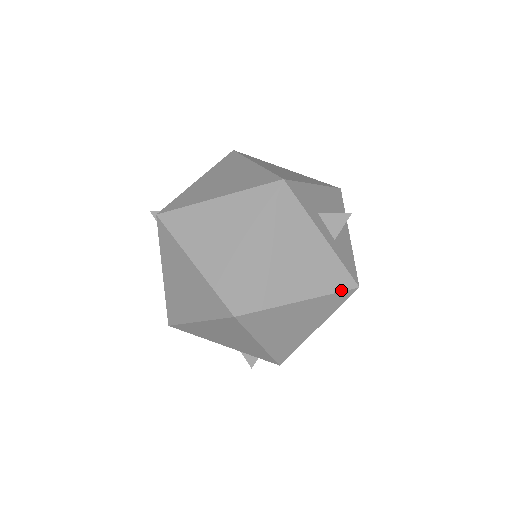
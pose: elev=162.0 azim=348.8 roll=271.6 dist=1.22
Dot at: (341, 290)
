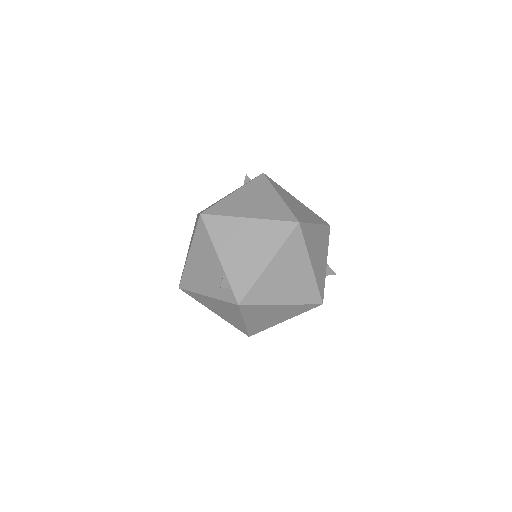
Dot at: (320, 291)
